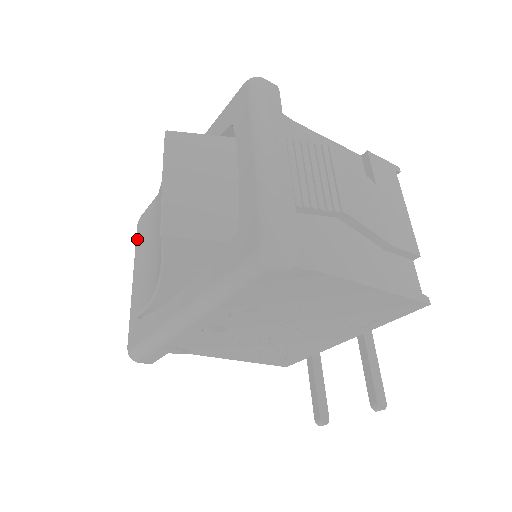
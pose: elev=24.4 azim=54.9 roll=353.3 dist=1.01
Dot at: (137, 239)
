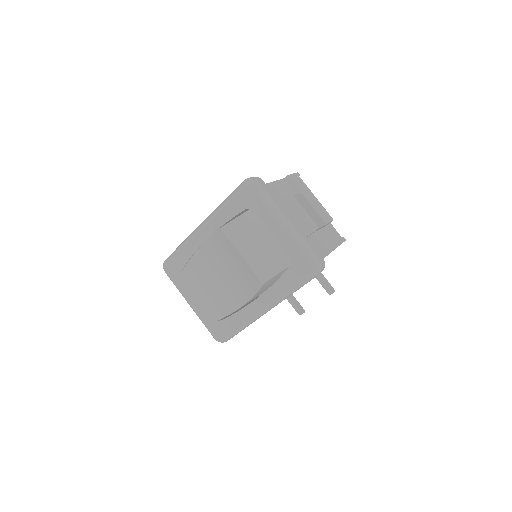
Dot at: (174, 279)
